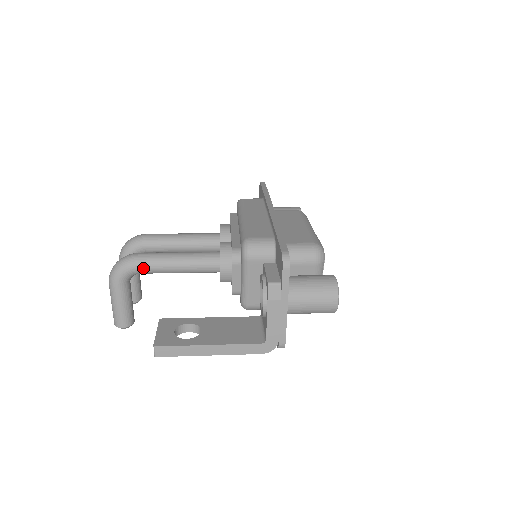
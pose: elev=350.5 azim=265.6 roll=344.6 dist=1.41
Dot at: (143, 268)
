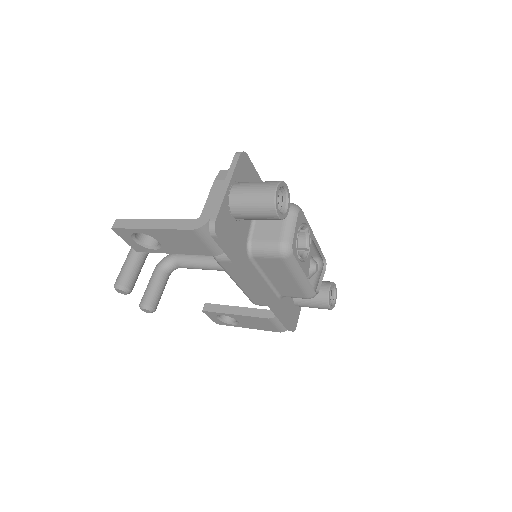
Dot at: occluded
